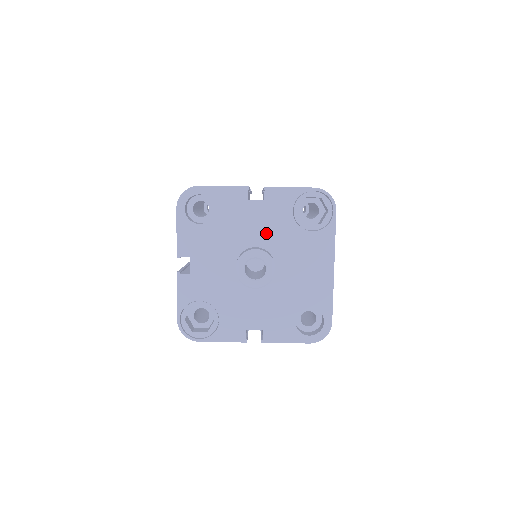
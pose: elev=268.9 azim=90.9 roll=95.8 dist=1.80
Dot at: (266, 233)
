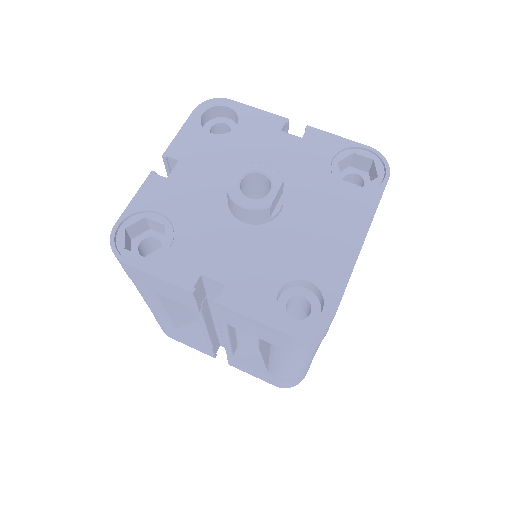
Dot at: (287, 170)
